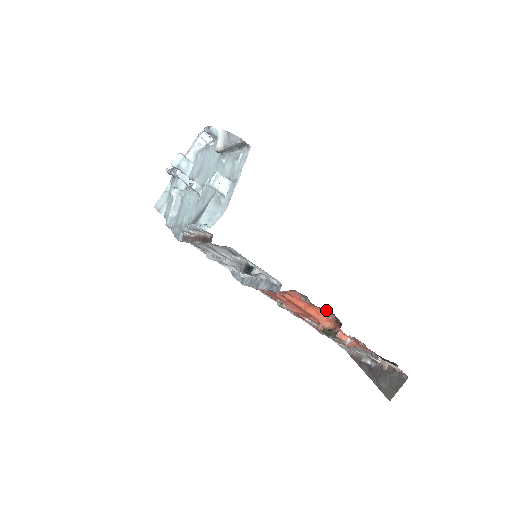
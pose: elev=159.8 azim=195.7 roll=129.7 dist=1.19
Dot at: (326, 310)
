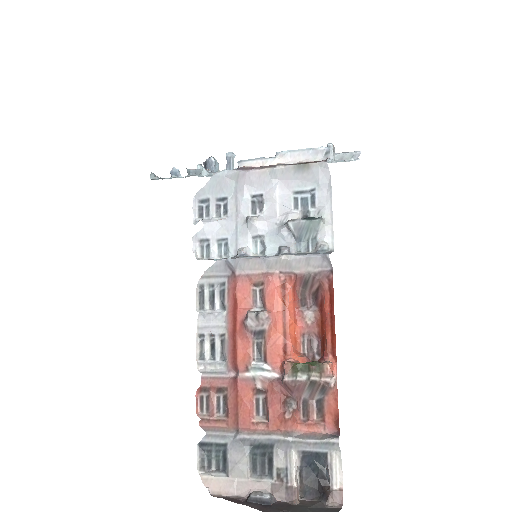
Dot at: (313, 339)
